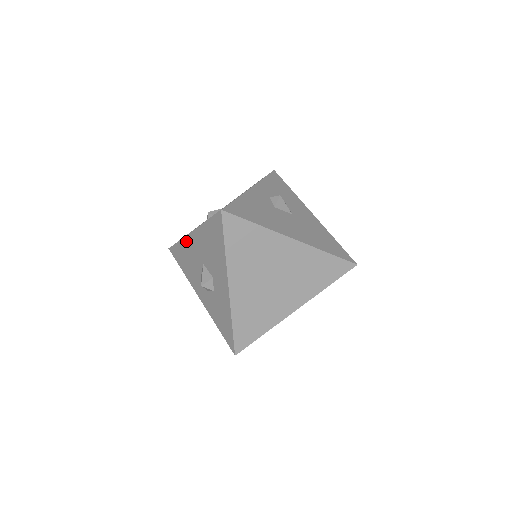
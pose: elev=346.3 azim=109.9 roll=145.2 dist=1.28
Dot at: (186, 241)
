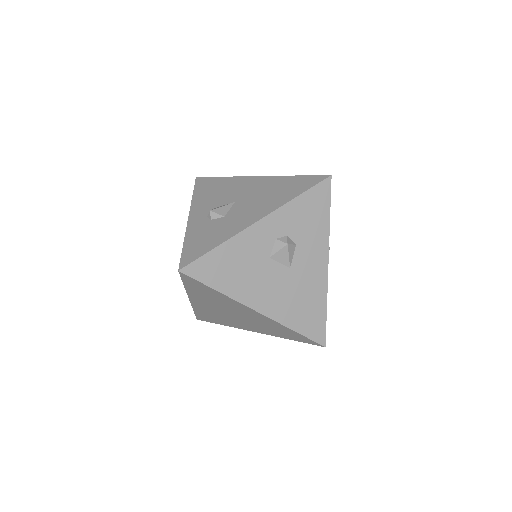
Dot at: occluded
